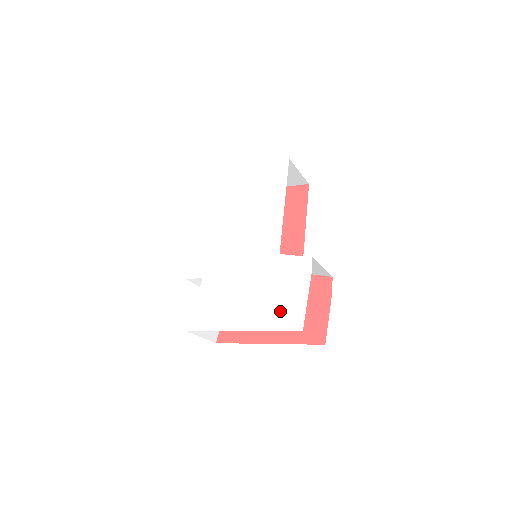
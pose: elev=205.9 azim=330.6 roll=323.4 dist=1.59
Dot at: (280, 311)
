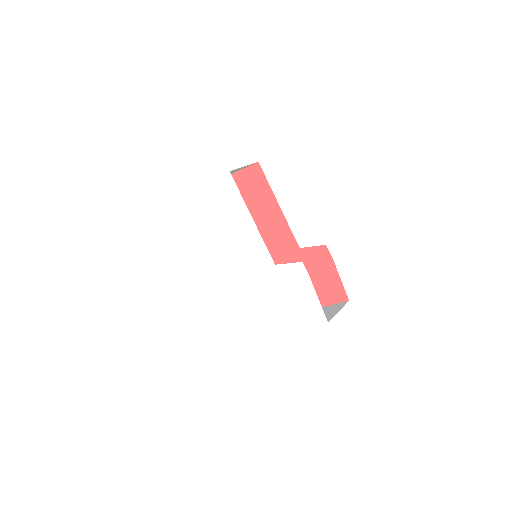
Dot at: (302, 311)
